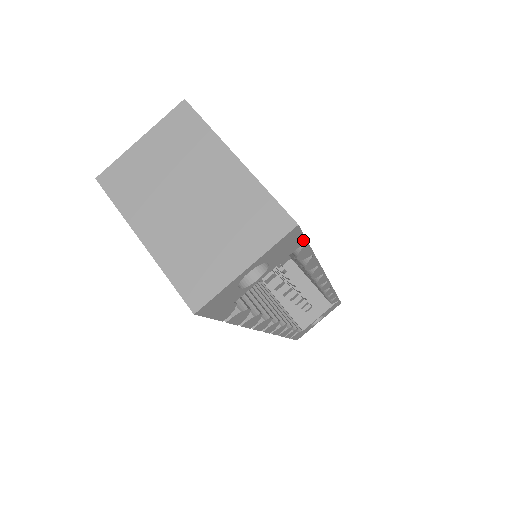
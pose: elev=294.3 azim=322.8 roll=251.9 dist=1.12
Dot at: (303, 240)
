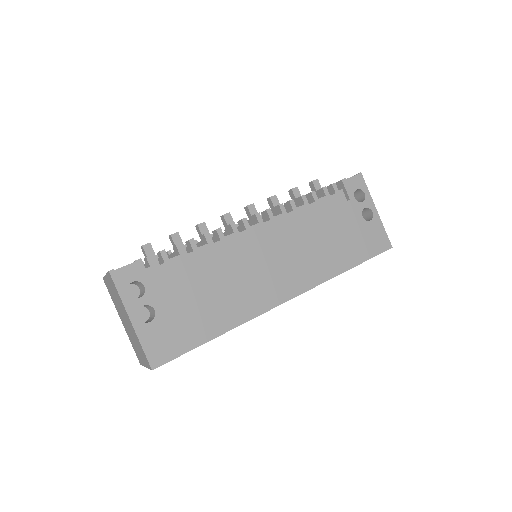
Dot at: (177, 357)
